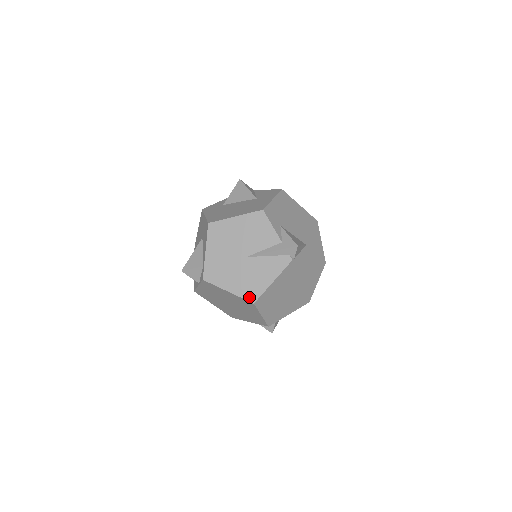
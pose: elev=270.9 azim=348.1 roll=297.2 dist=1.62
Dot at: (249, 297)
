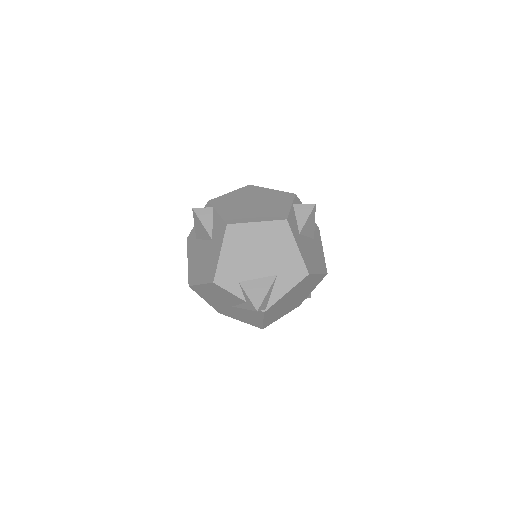
Dot at: (256, 326)
